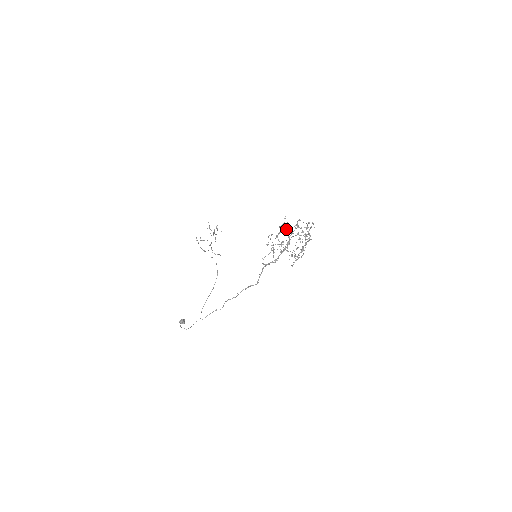
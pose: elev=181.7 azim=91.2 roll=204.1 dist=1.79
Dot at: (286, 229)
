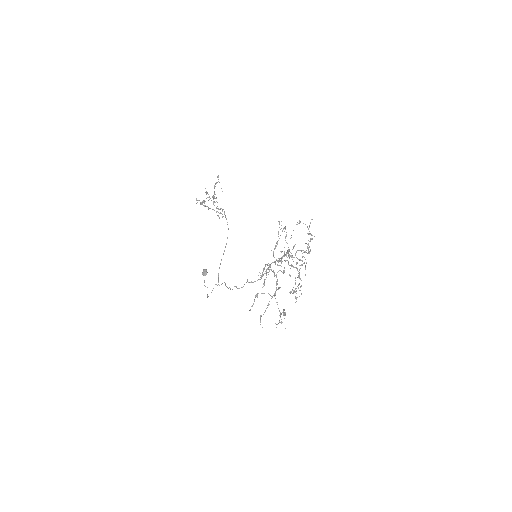
Dot at: occluded
